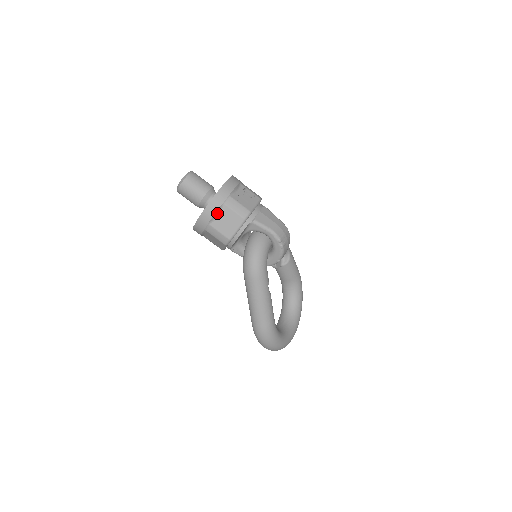
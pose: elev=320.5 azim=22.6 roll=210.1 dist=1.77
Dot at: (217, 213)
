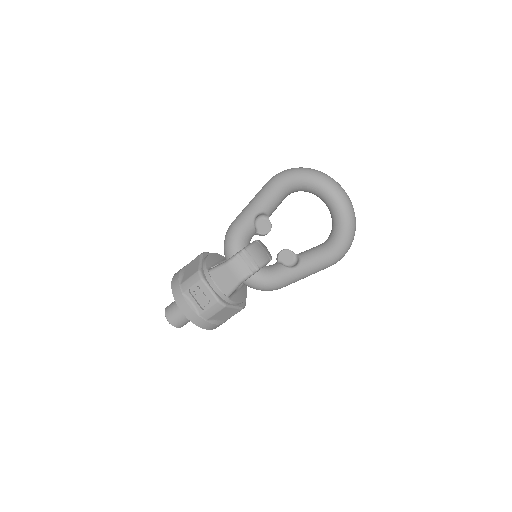
Dot at: (215, 322)
